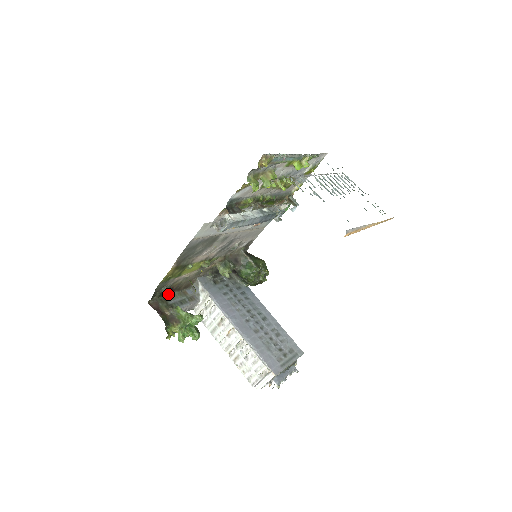
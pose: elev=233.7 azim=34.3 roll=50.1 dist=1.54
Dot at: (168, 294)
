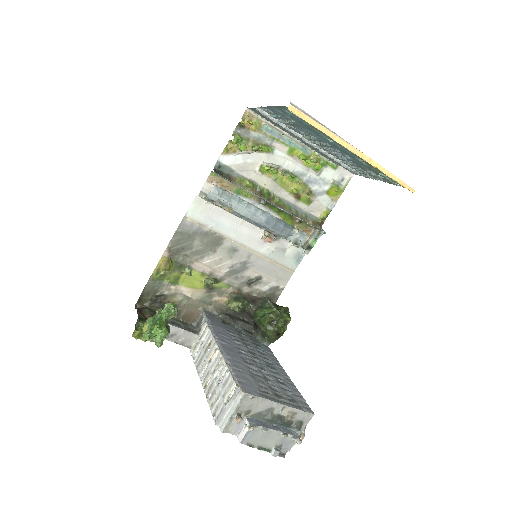
Dot at: occluded
